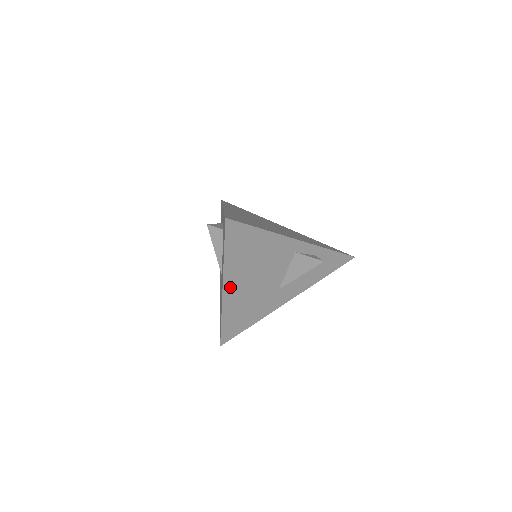
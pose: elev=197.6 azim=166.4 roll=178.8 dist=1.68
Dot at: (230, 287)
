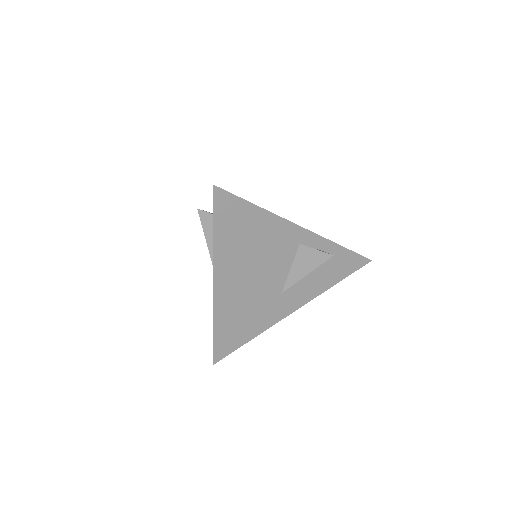
Dot at: (222, 282)
